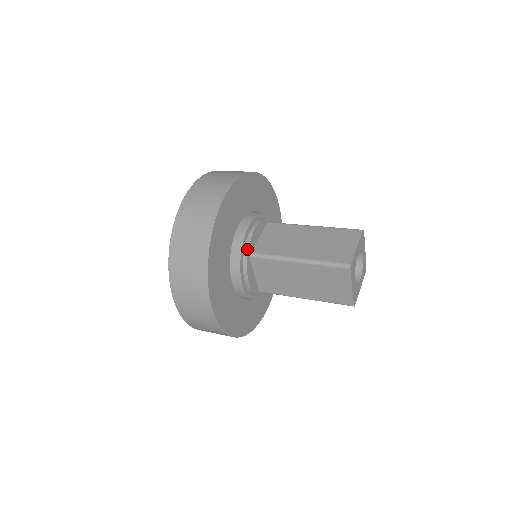
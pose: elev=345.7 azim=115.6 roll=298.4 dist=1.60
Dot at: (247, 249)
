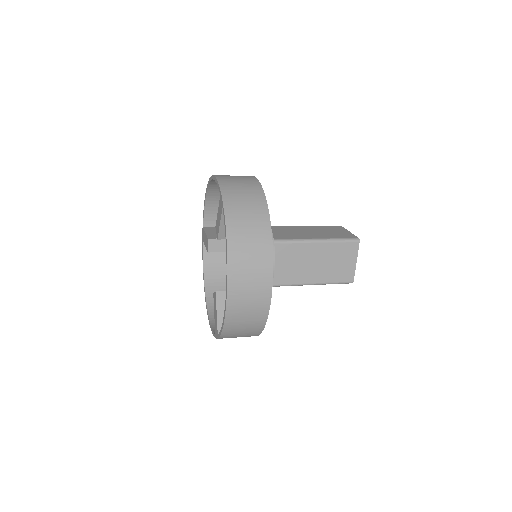
Dot at: (272, 235)
